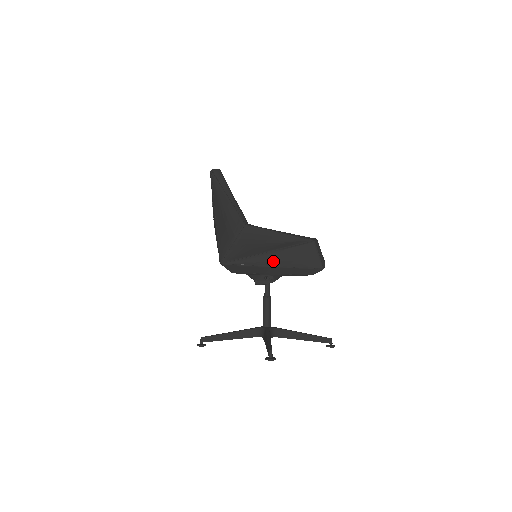
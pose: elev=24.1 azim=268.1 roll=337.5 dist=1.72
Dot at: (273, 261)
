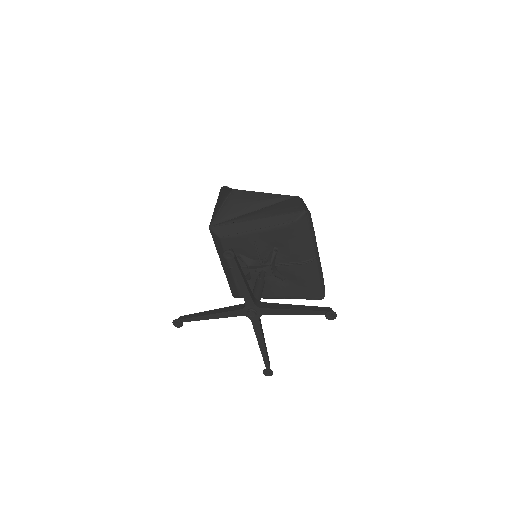
Dot at: (257, 215)
